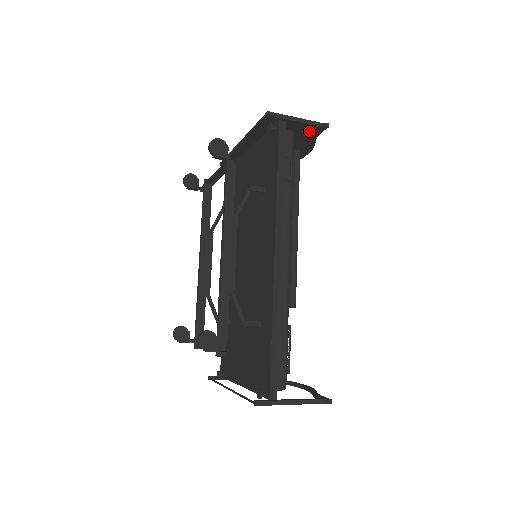
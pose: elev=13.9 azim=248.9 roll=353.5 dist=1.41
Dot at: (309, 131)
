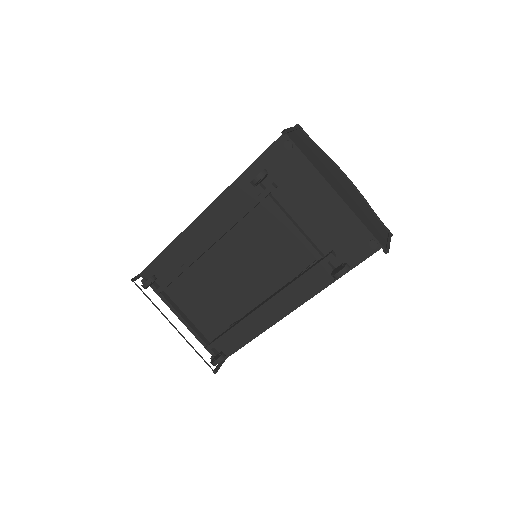
Dot at: occluded
